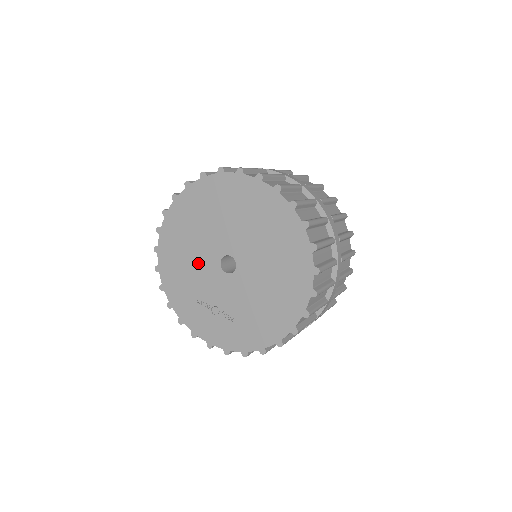
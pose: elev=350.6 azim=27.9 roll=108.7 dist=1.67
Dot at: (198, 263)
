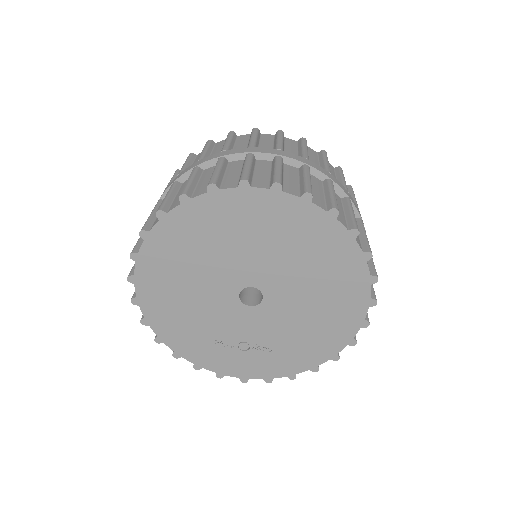
Dot at: (206, 304)
